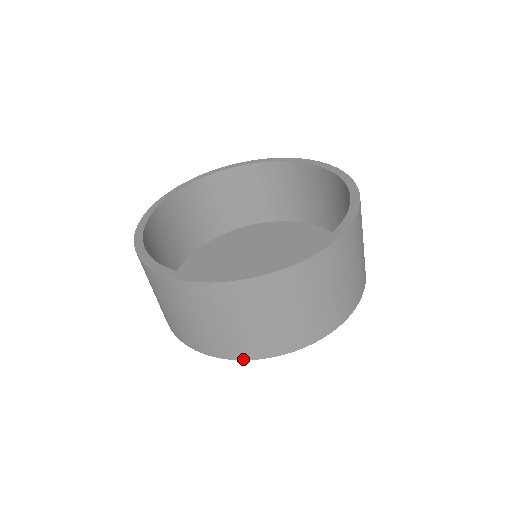
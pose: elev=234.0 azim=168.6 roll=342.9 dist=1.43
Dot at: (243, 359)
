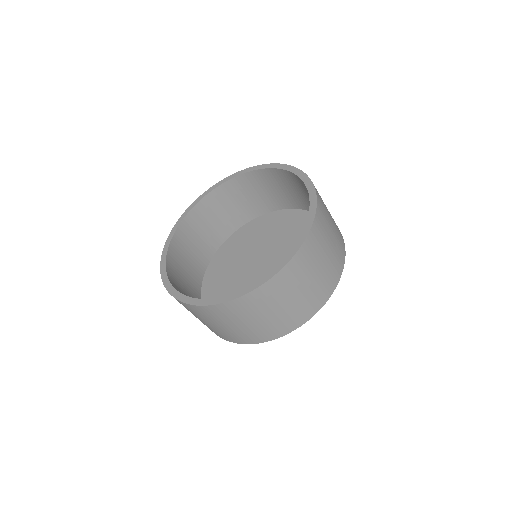
Dot at: (285, 334)
